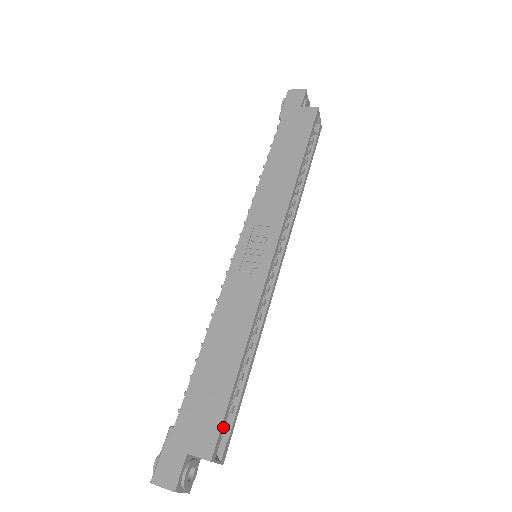
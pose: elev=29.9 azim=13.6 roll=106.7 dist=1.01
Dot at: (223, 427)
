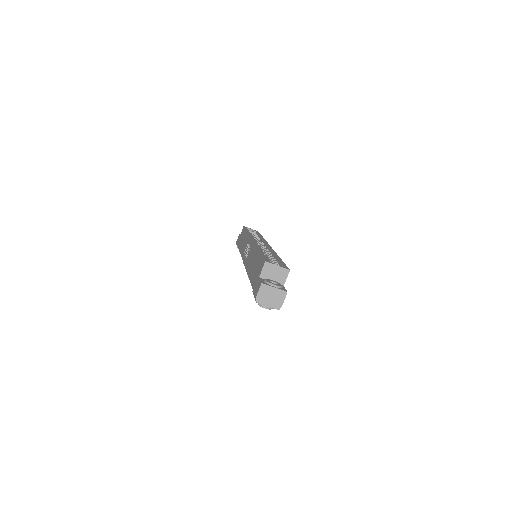
Dot at: occluded
